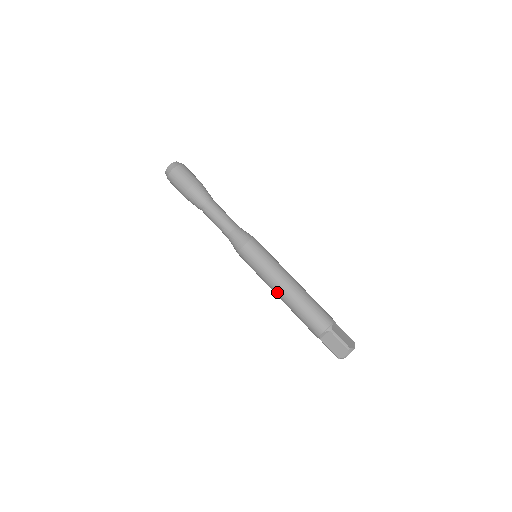
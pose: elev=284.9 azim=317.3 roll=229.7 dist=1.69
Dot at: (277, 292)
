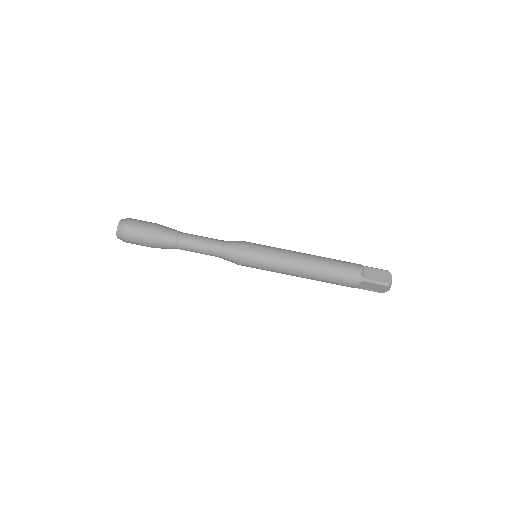
Dot at: occluded
